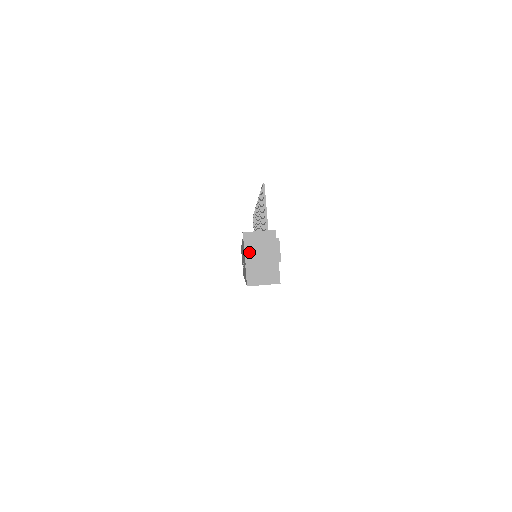
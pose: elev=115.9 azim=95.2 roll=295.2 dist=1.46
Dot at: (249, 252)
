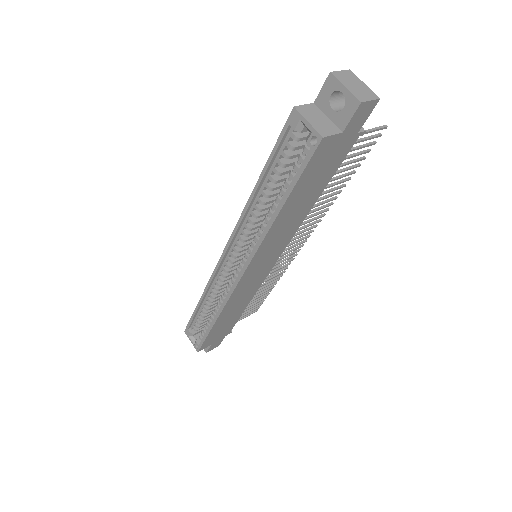
Dot at: (344, 74)
